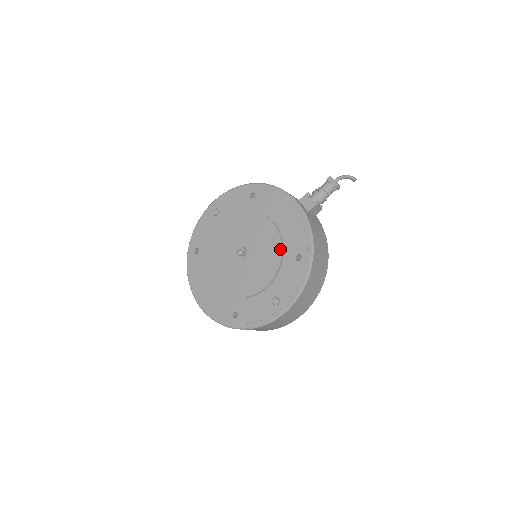
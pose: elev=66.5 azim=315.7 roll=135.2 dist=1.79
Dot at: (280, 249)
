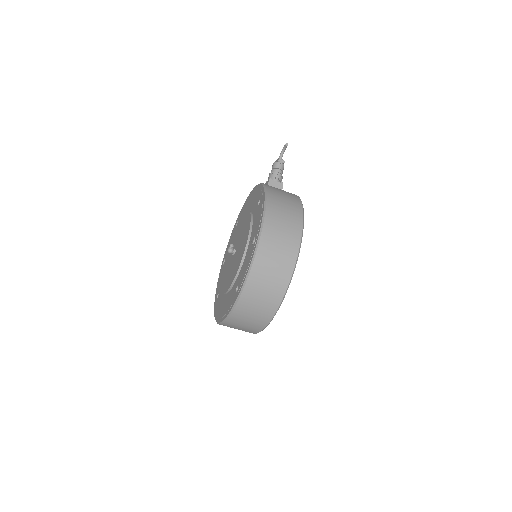
Dot at: (249, 215)
